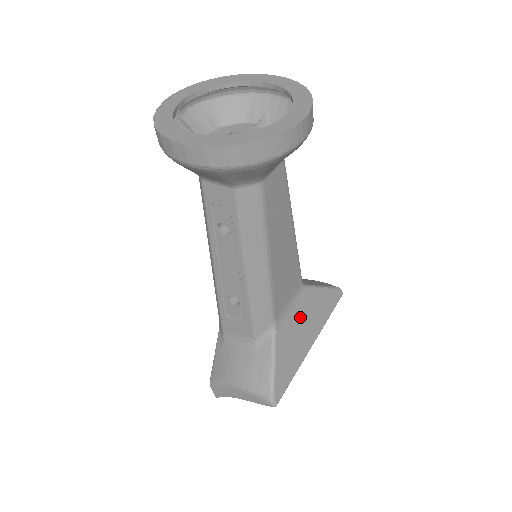
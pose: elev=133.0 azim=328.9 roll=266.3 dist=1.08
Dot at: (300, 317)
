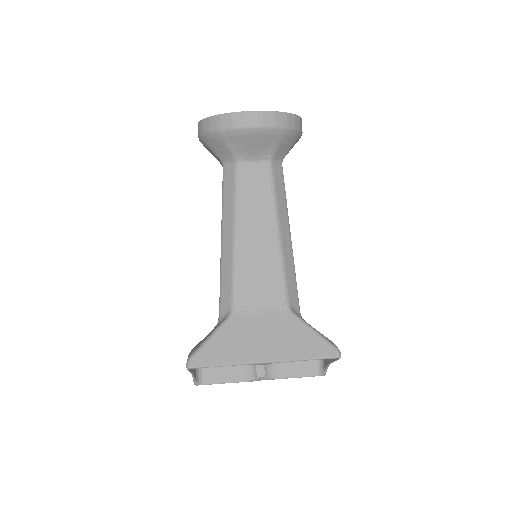
Dot at: (266, 328)
